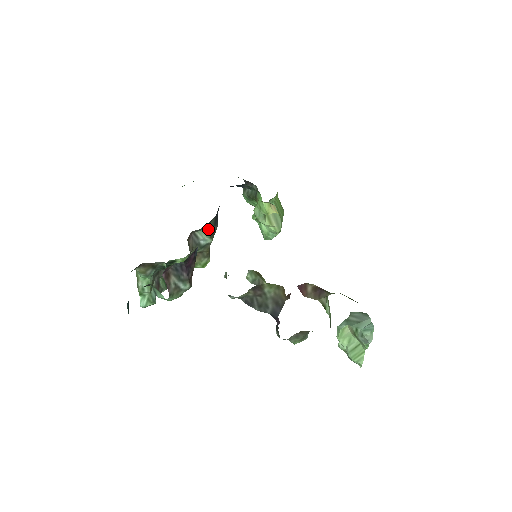
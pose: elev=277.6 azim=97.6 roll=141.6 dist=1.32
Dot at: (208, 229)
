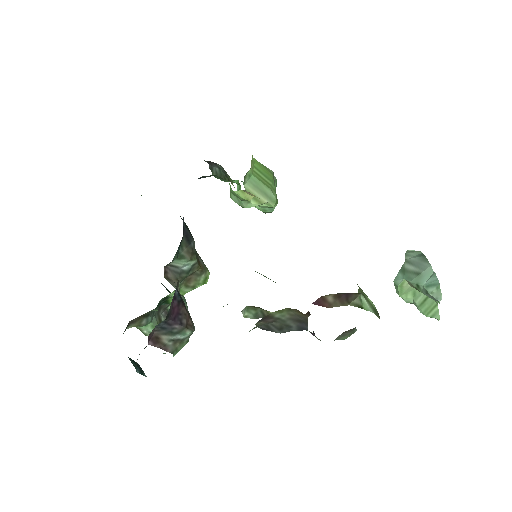
Dot at: (183, 254)
